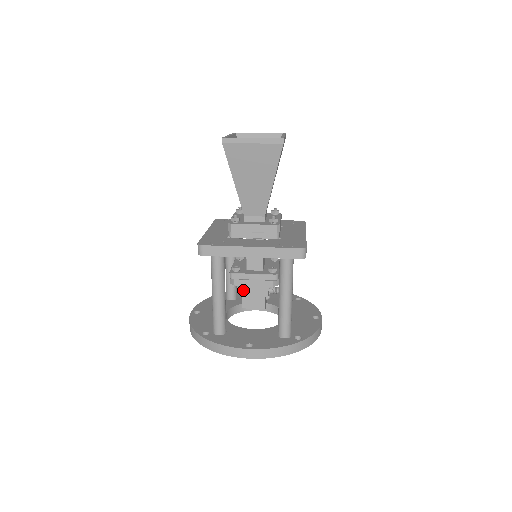
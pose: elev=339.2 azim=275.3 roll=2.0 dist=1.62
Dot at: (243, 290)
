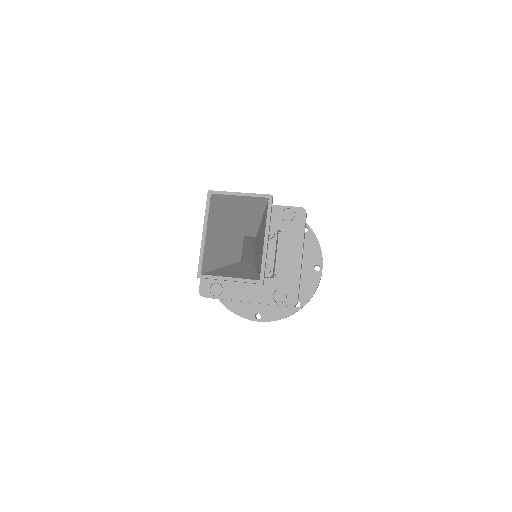
Dot at: occluded
